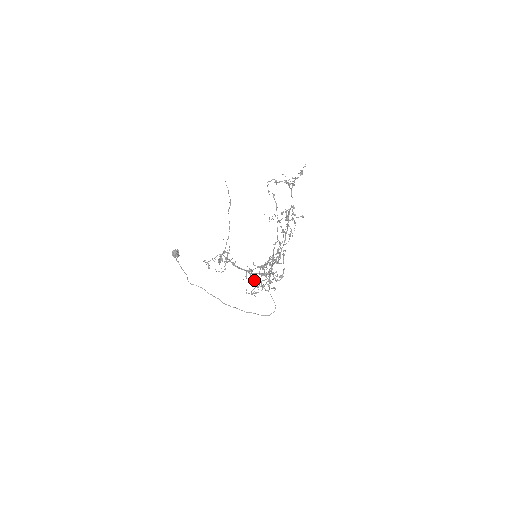
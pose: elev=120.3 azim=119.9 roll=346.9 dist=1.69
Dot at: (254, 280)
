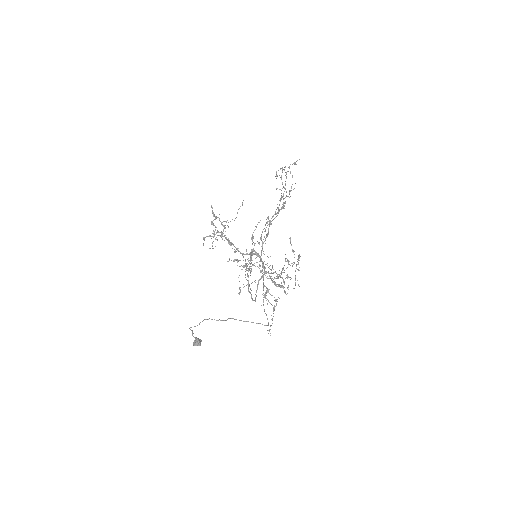
Dot at: (252, 299)
